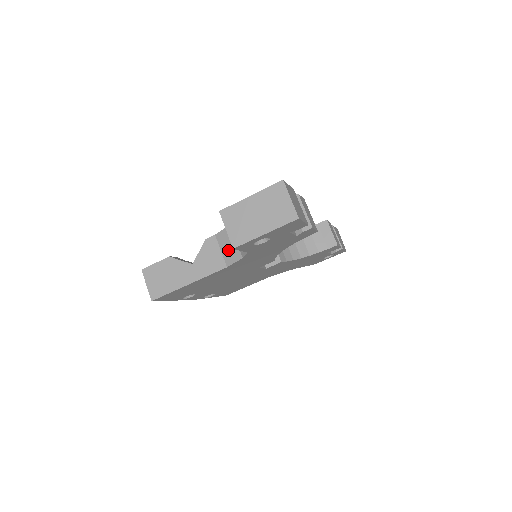
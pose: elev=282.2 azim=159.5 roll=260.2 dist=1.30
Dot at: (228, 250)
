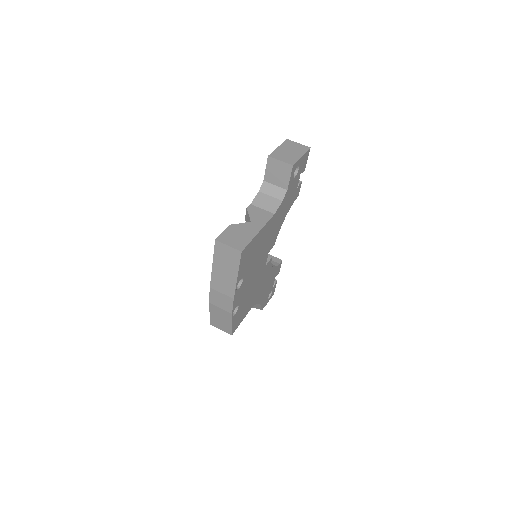
Dot at: (268, 205)
